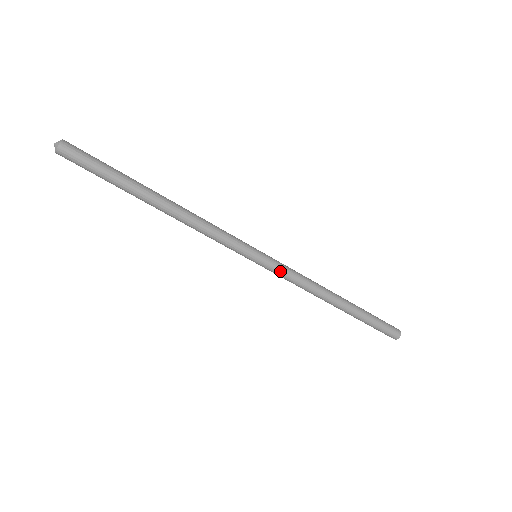
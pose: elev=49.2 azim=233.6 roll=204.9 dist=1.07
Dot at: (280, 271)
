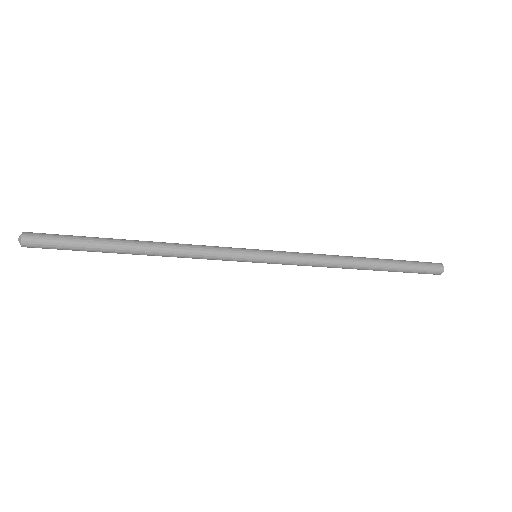
Dot at: (286, 261)
